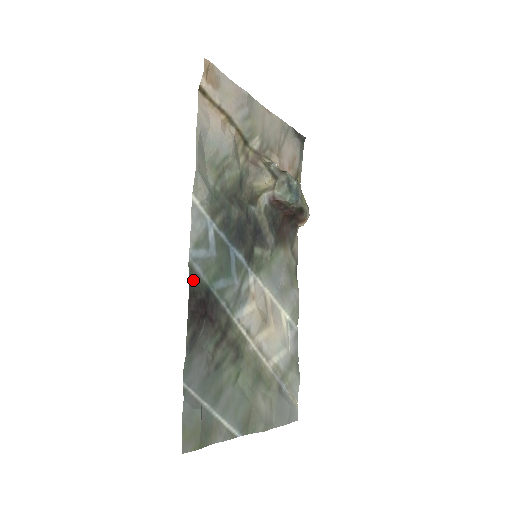
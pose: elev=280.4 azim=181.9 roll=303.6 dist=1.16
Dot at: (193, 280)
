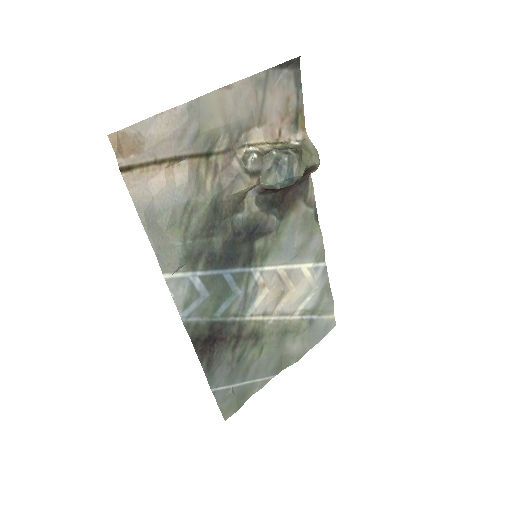
Dot at: (193, 332)
